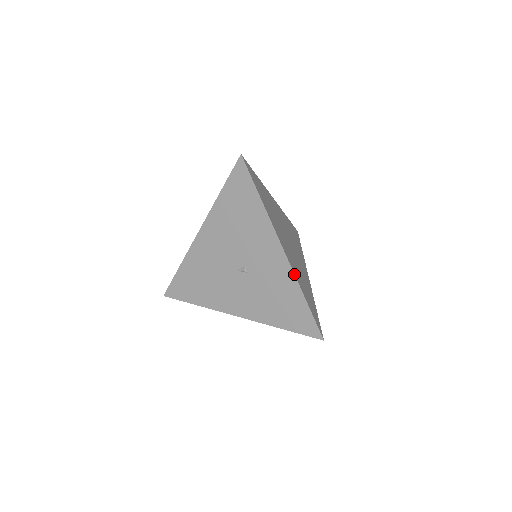
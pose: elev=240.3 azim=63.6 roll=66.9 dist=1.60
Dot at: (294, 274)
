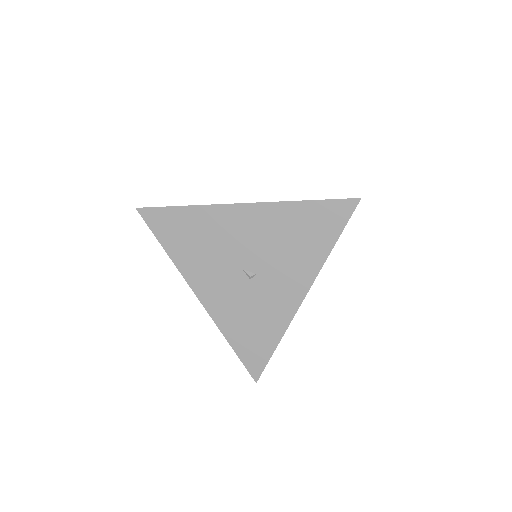
Dot at: occluded
